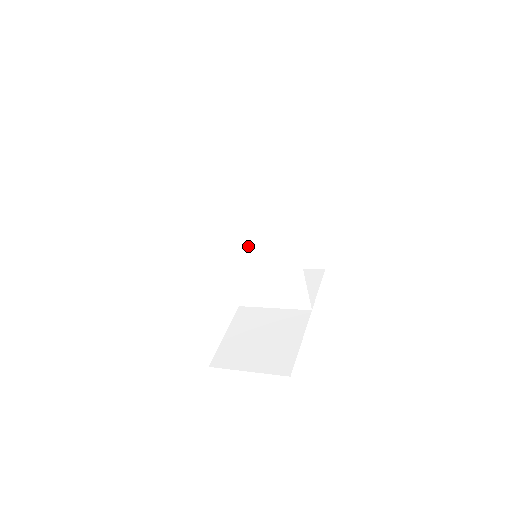
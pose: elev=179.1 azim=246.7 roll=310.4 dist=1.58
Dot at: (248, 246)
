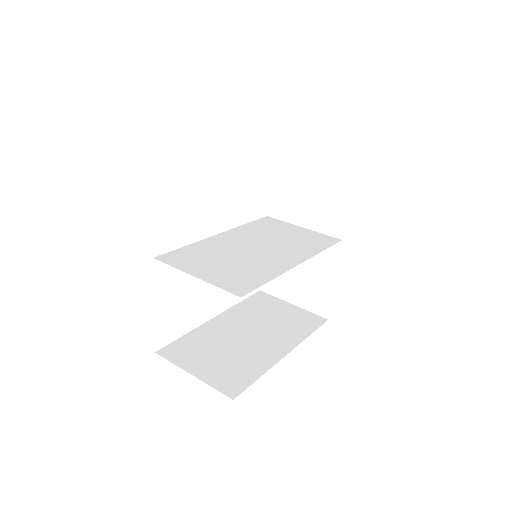
Dot at: (243, 247)
